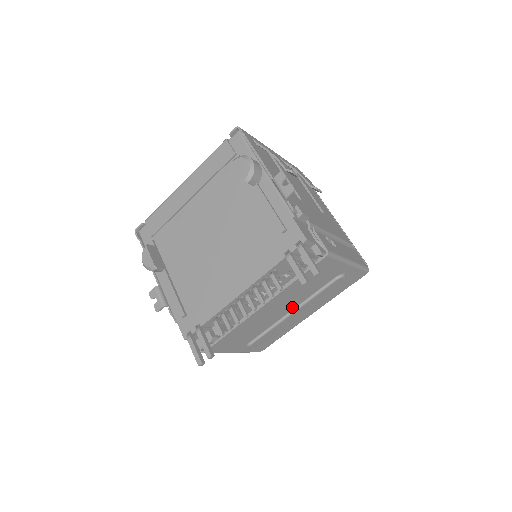
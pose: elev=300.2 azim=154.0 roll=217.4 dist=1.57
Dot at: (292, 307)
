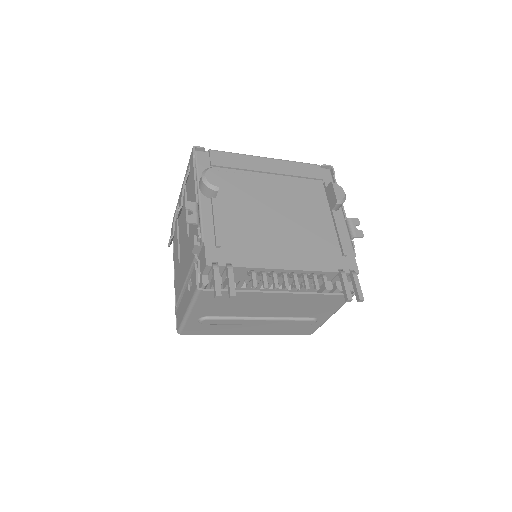
Dot at: (271, 314)
